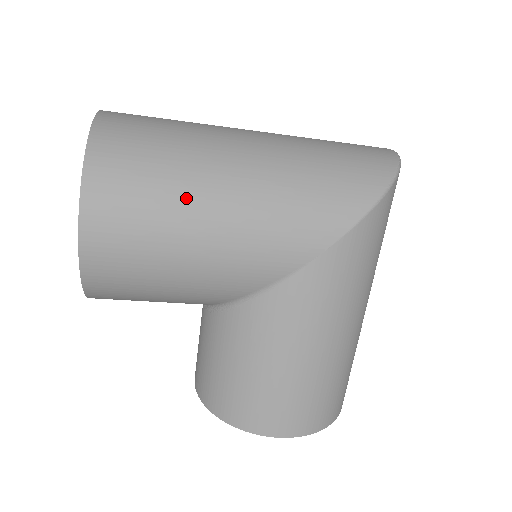
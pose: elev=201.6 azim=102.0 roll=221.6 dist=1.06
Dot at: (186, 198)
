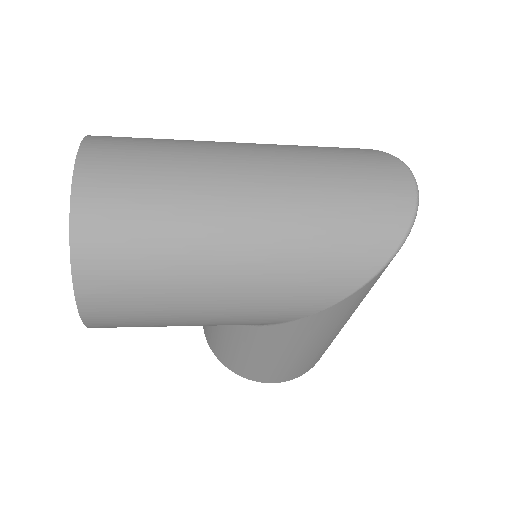
Dot at: (179, 290)
